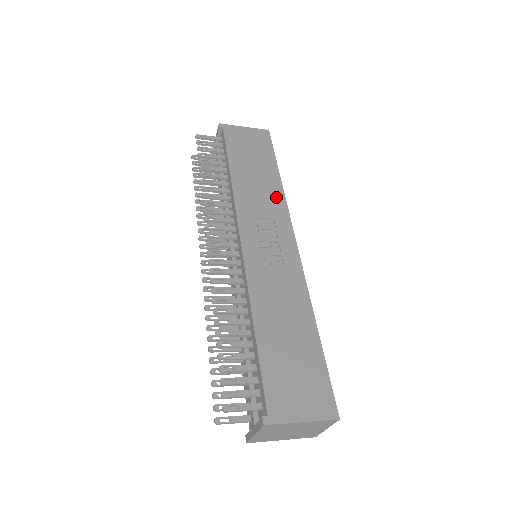
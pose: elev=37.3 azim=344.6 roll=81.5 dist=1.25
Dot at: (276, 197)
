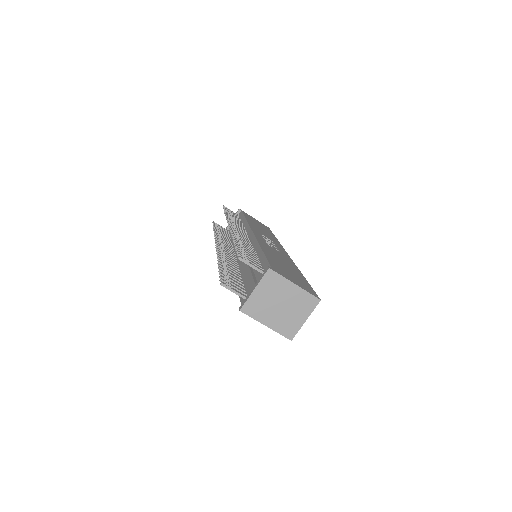
Dot at: (274, 239)
